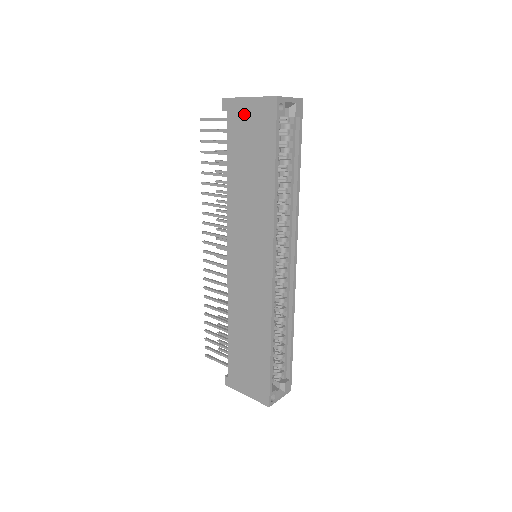
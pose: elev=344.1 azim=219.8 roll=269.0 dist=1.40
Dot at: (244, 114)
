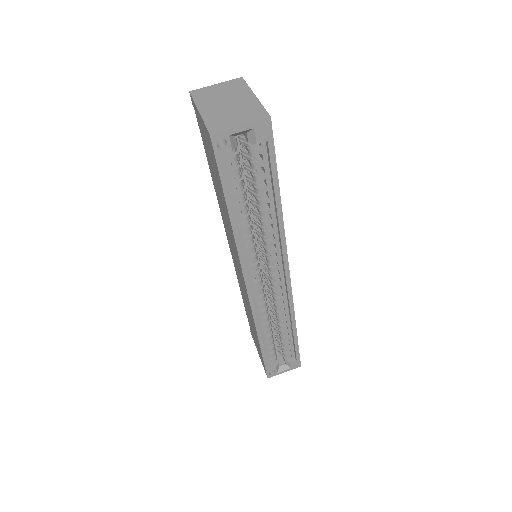
Dot at: (202, 127)
